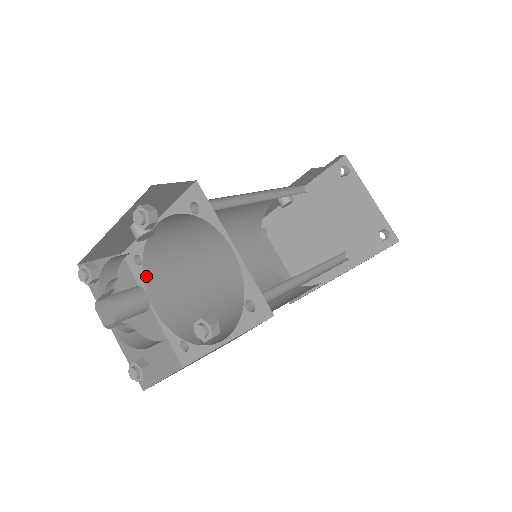
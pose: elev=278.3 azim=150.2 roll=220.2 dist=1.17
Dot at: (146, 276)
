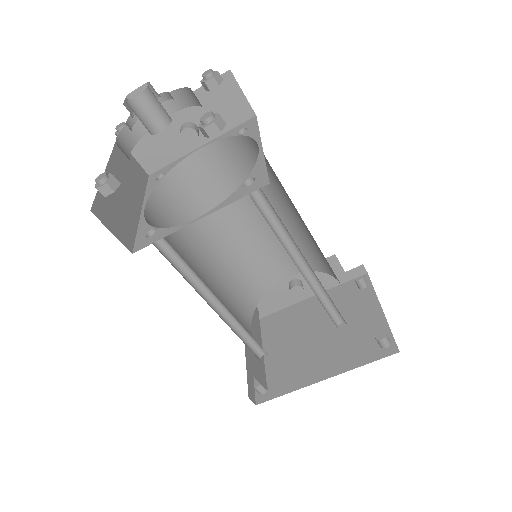
Dot at: (157, 190)
